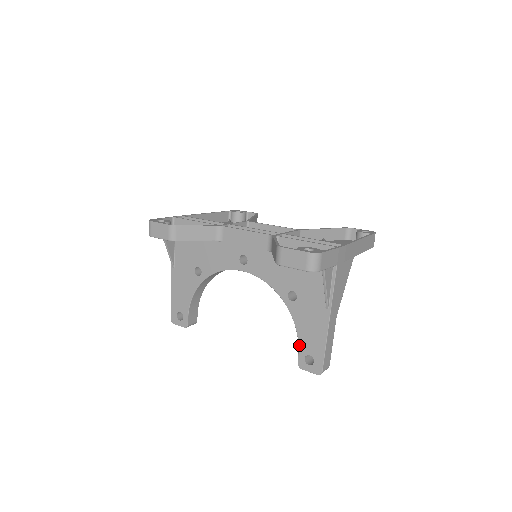
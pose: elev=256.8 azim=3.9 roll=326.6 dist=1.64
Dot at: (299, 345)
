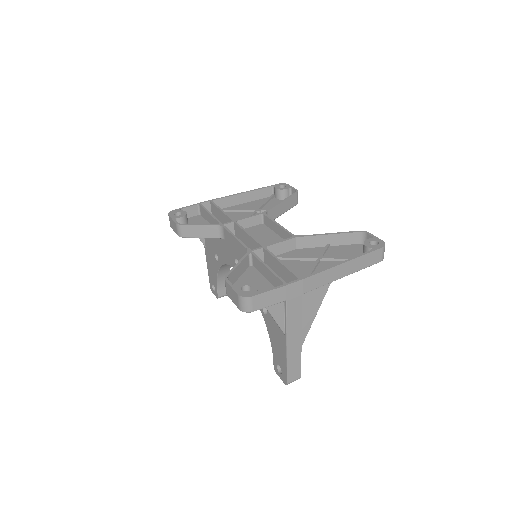
Dot at: (273, 353)
